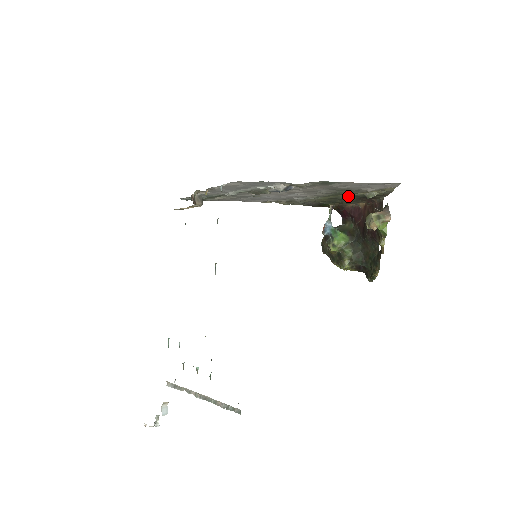
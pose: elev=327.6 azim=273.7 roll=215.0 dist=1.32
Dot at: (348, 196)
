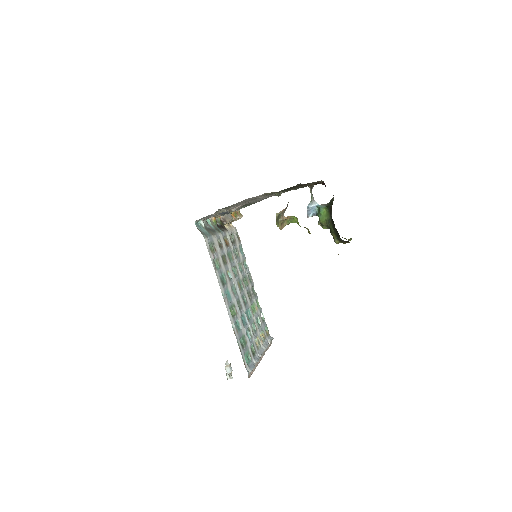
Dot at: occluded
